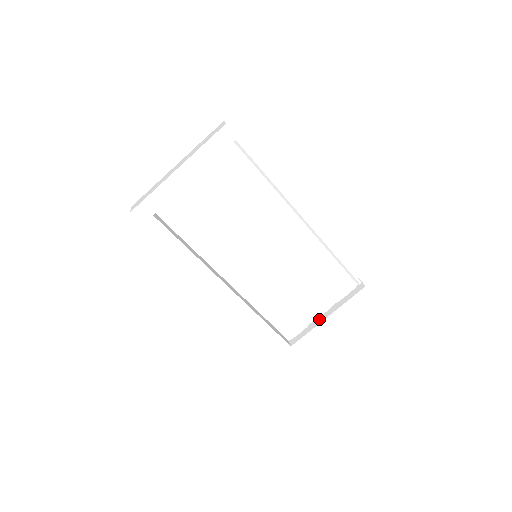
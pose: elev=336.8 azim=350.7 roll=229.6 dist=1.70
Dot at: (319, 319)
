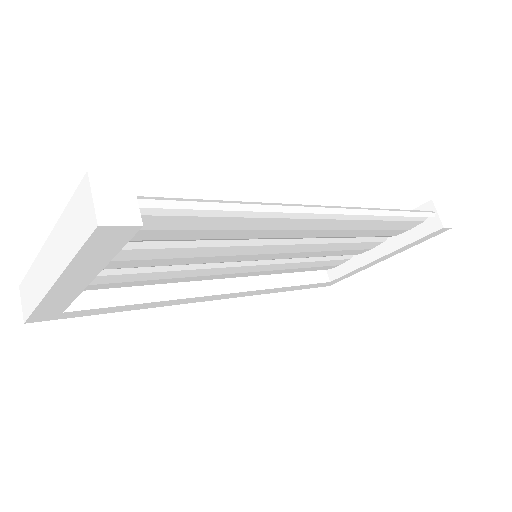
Dot at: (367, 255)
